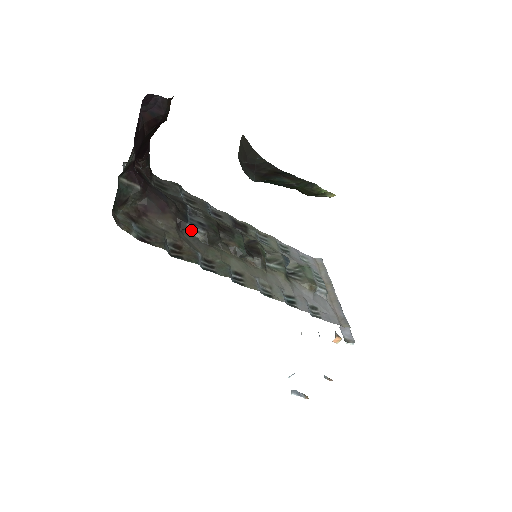
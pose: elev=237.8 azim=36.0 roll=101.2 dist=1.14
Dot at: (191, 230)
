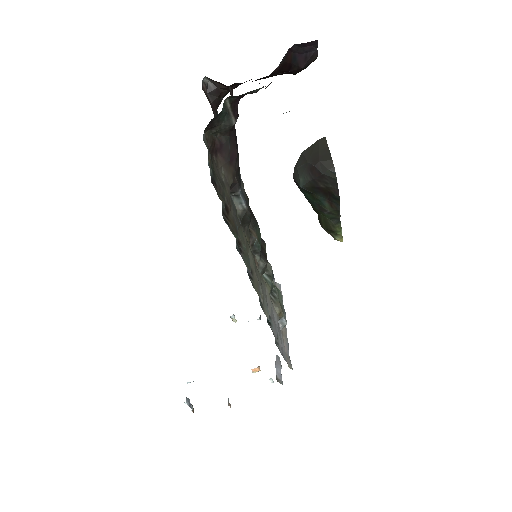
Dot at: (236, 197)
